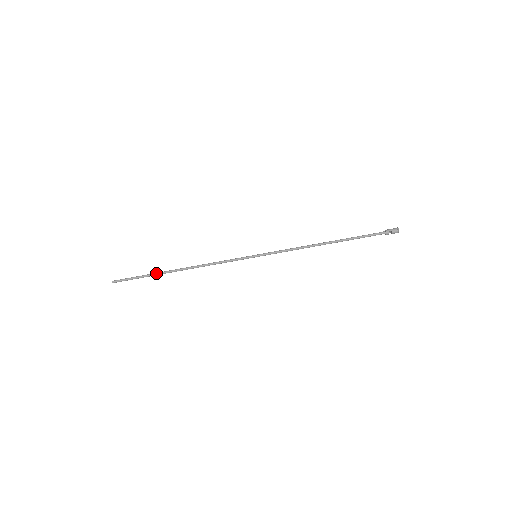
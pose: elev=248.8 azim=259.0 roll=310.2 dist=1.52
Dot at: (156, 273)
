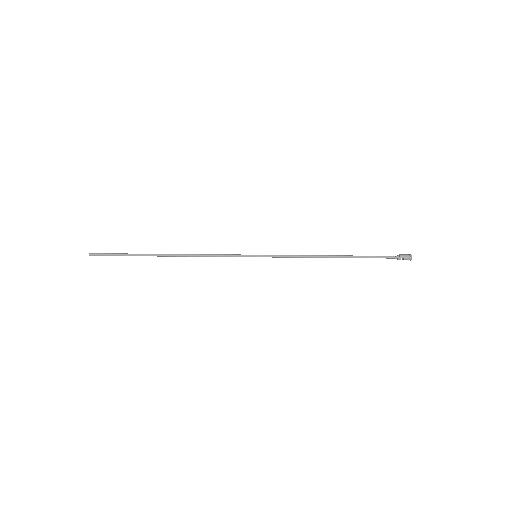
Dot at: (142, 255)
